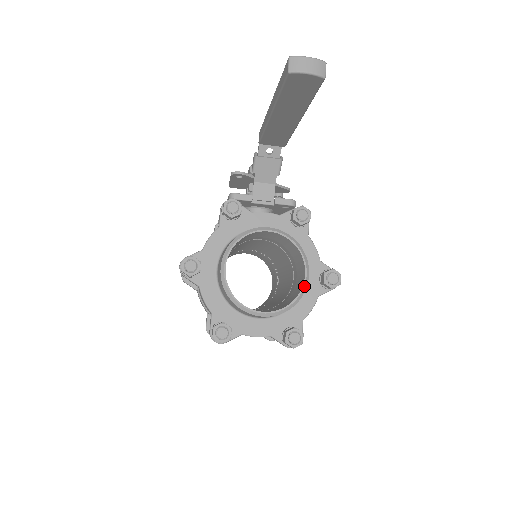
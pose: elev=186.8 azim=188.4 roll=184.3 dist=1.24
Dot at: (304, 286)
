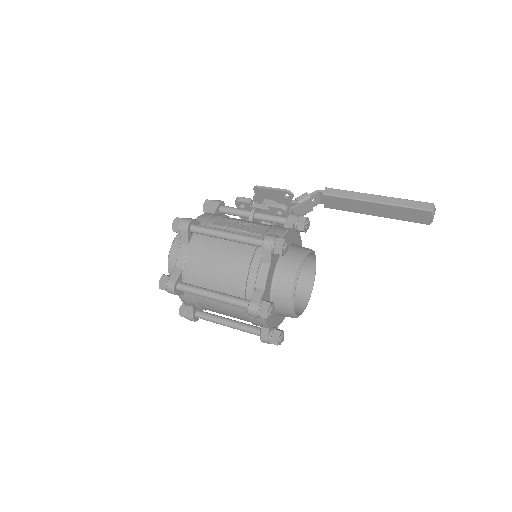
Dot at: occluded
